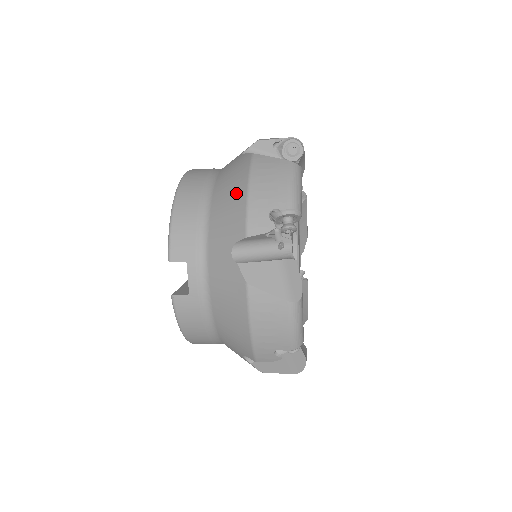
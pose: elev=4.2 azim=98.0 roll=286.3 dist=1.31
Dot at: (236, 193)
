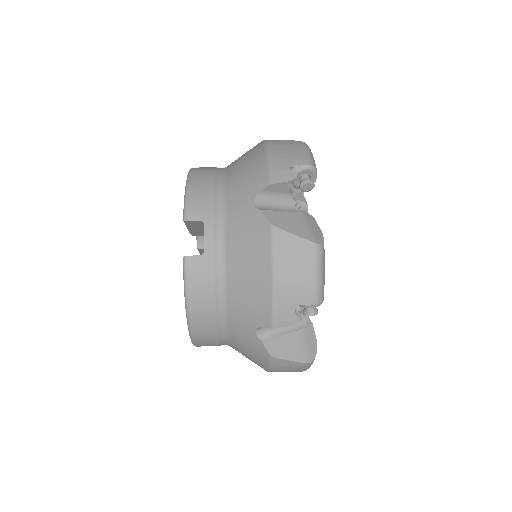
Dot at: (254, 160)
